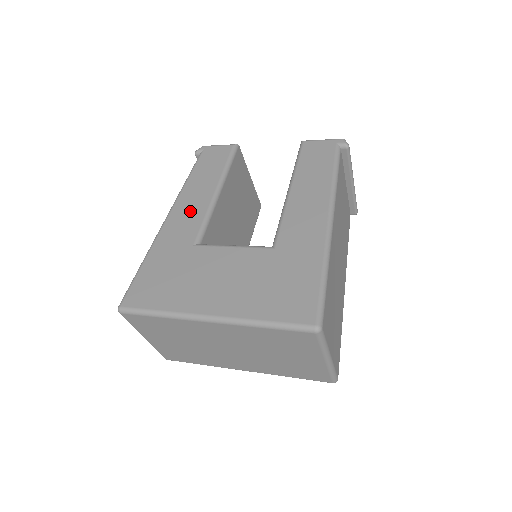
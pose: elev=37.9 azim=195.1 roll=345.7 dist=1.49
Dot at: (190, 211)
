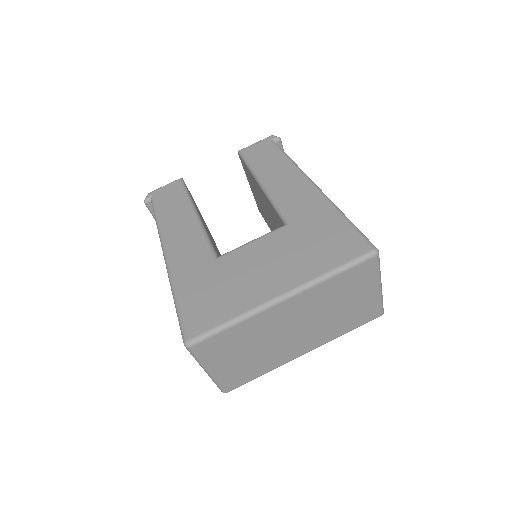
Dot at: (185, 240)
